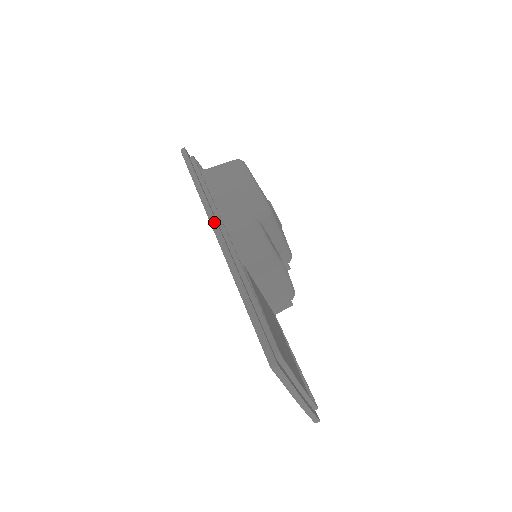
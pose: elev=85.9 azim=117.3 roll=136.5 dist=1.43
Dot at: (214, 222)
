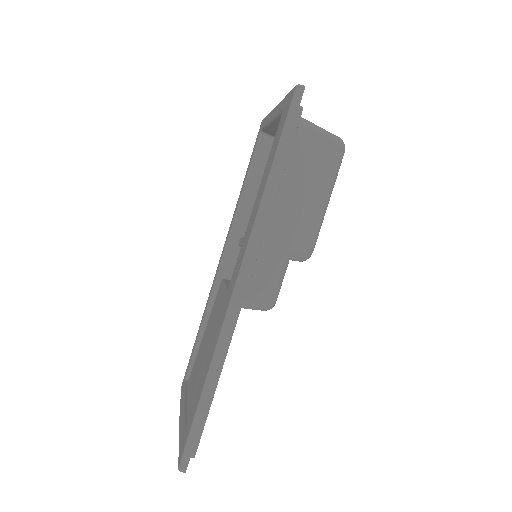
Dot at: (246, 269)
